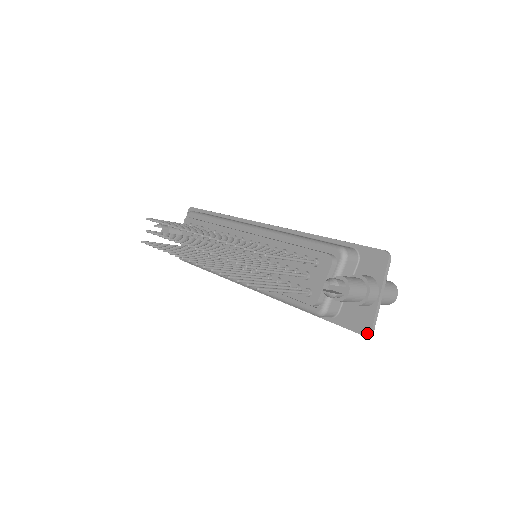
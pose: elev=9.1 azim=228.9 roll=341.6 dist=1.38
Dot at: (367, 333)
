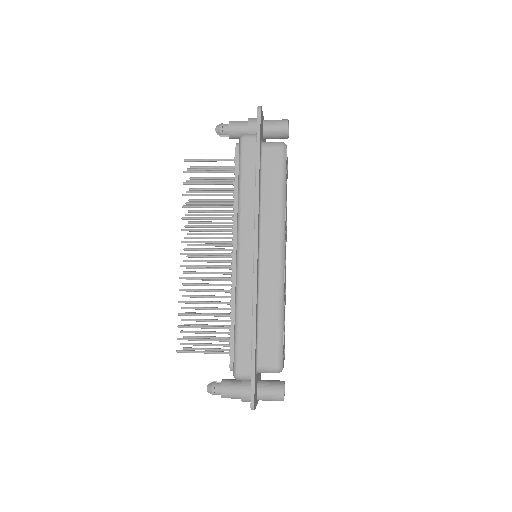
Dot at: occluded
